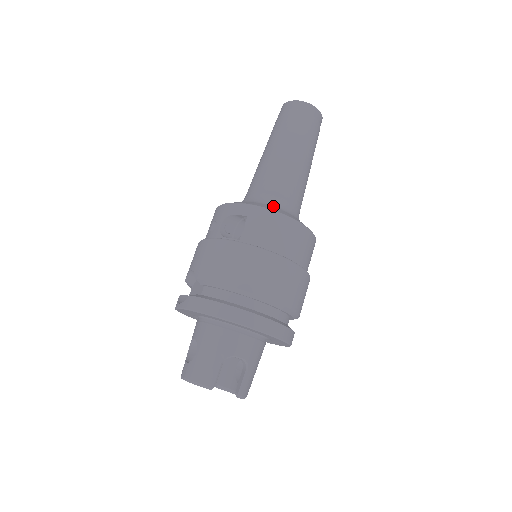
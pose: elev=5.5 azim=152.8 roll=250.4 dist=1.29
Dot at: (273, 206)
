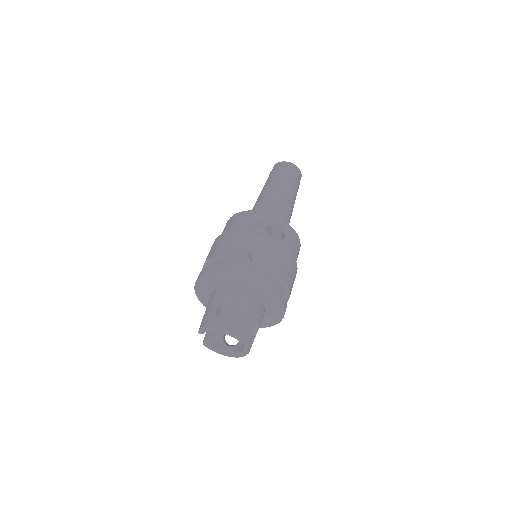
Dot at: occluded
